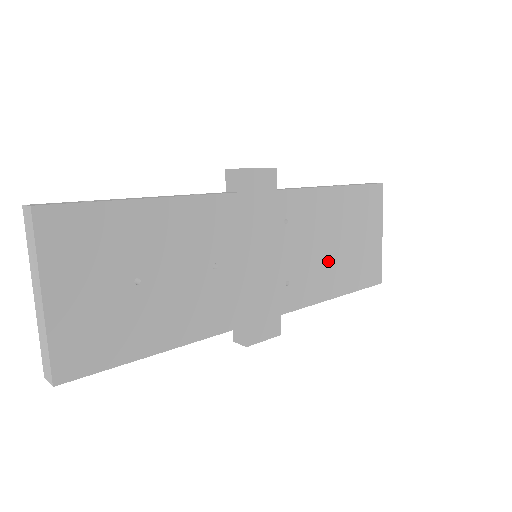
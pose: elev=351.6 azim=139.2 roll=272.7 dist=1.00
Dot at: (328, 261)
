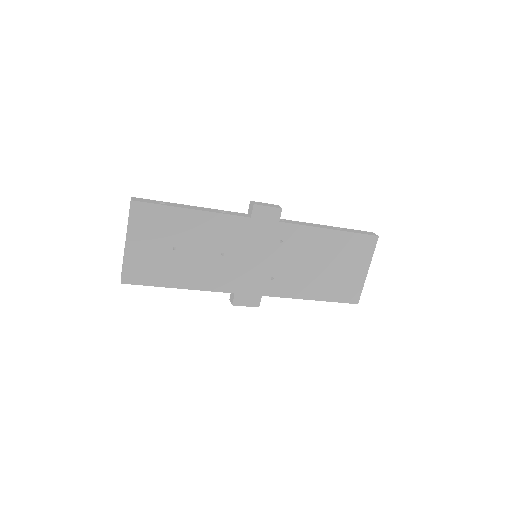
Dot at: (310, 275)
